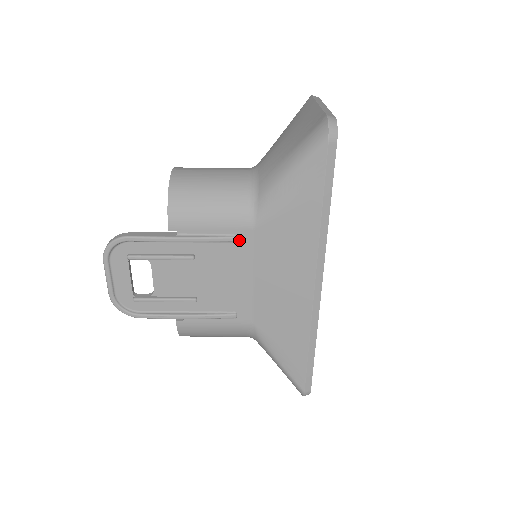
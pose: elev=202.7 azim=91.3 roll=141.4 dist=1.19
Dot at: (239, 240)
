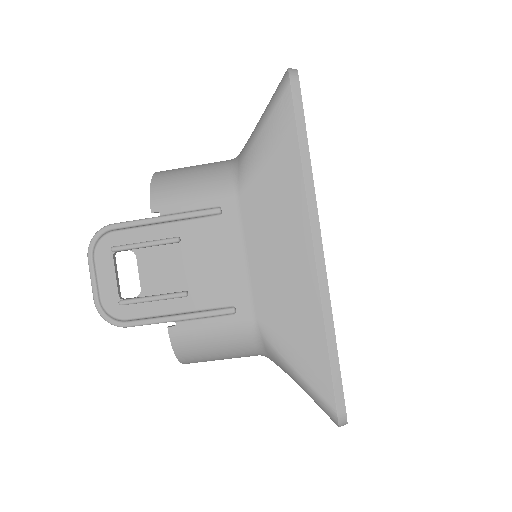
Dot at: (224, 212)
